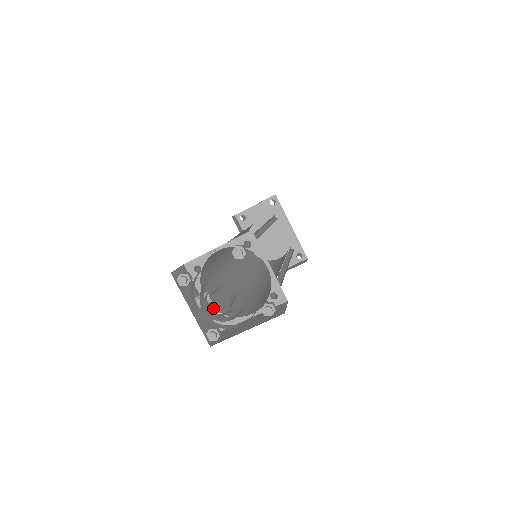
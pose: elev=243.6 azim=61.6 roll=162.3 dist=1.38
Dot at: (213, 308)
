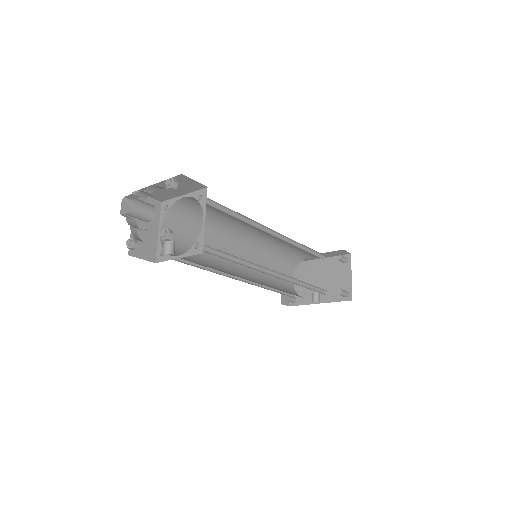
Dot at: (187, 252)
